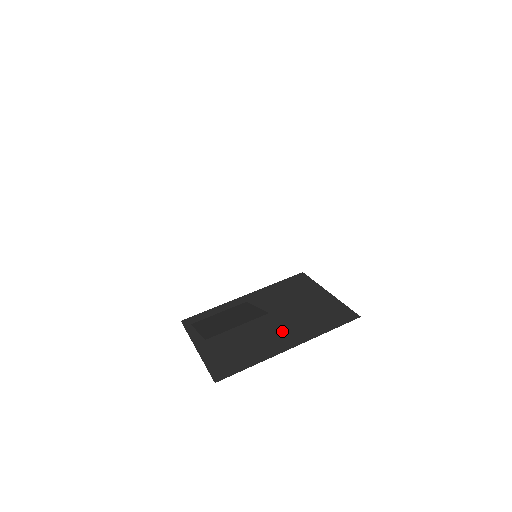
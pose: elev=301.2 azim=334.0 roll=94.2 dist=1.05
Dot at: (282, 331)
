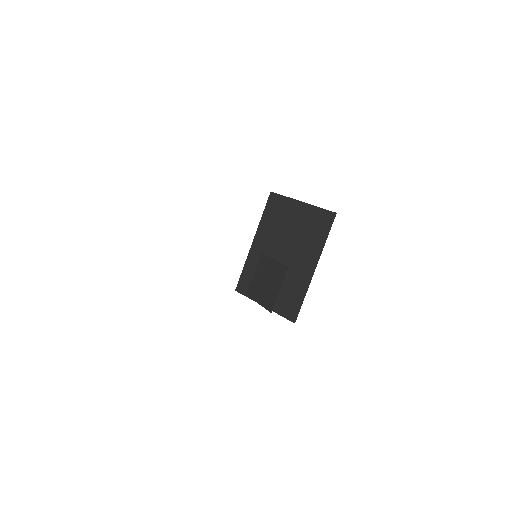
Dot at: (300, 259)
